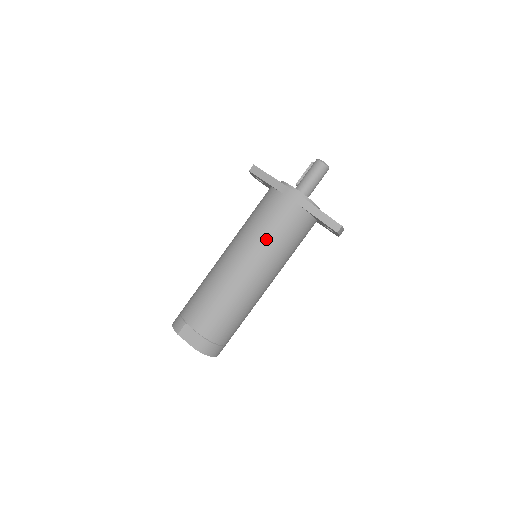
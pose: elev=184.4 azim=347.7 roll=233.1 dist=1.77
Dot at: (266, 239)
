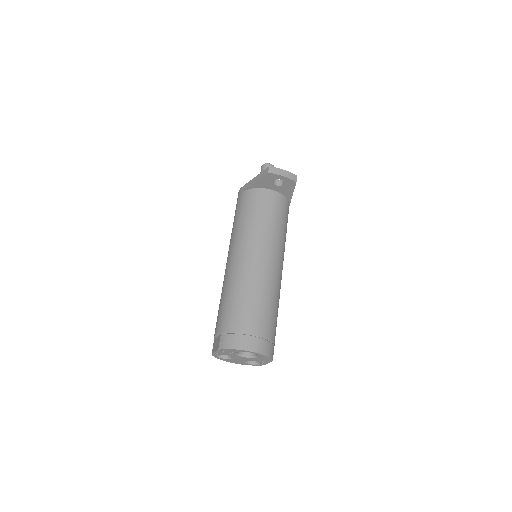
Dot at: (234, 229)
